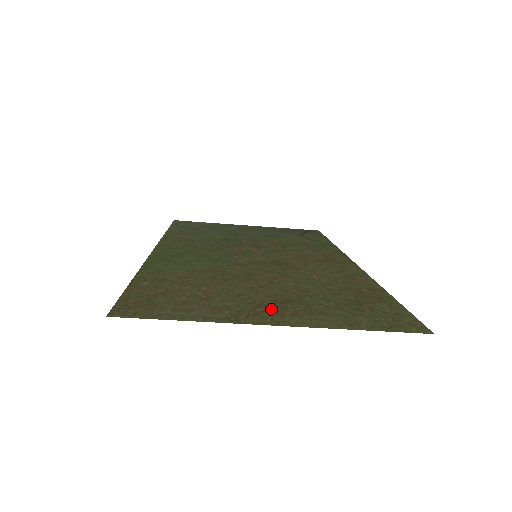
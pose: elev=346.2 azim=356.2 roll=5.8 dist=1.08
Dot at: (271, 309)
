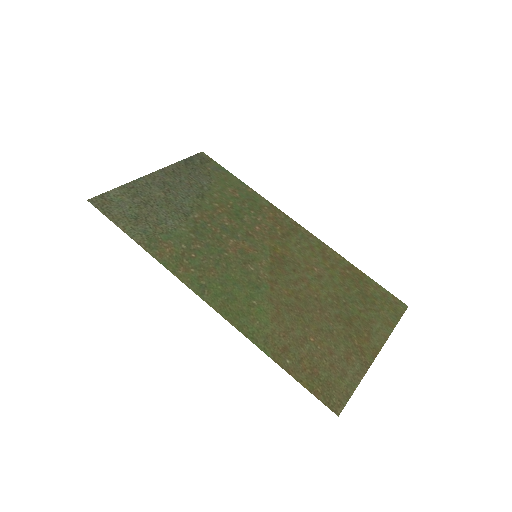
Dot at: (358, 337)
